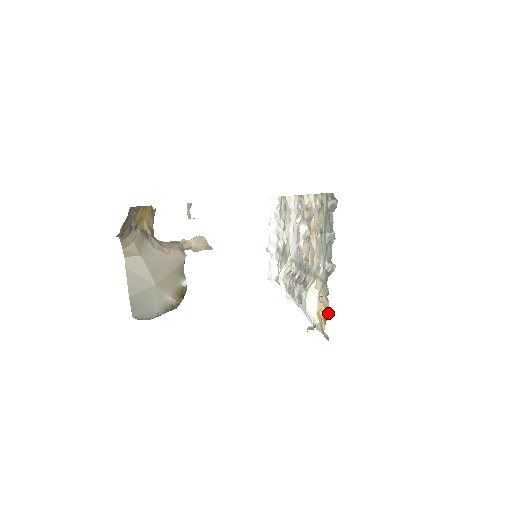
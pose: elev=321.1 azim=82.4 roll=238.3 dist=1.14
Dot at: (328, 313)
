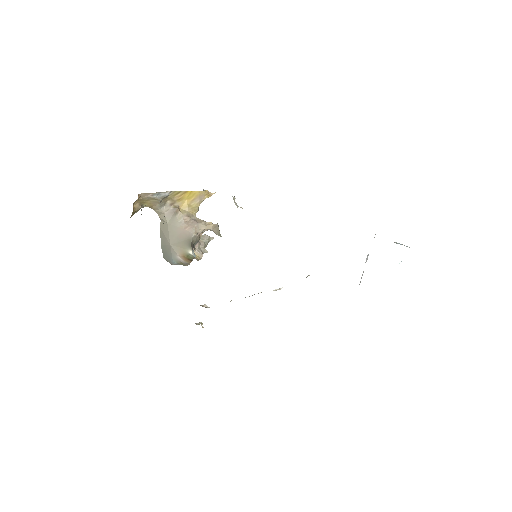
Dot at: occluded
